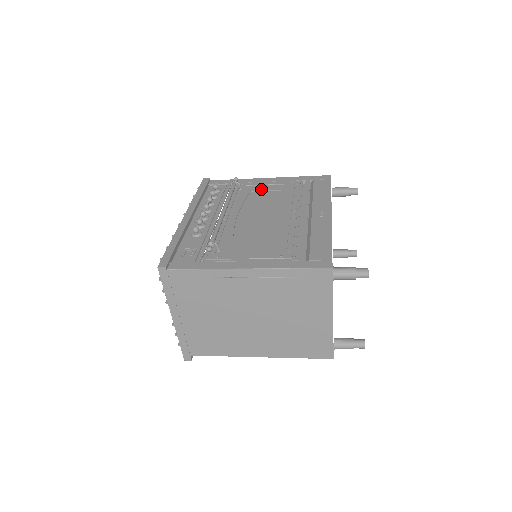
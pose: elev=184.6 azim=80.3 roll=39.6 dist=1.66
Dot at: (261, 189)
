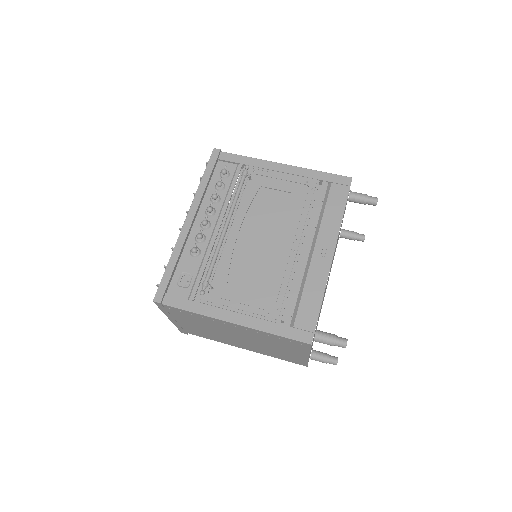
Dot at: (272, 186)
